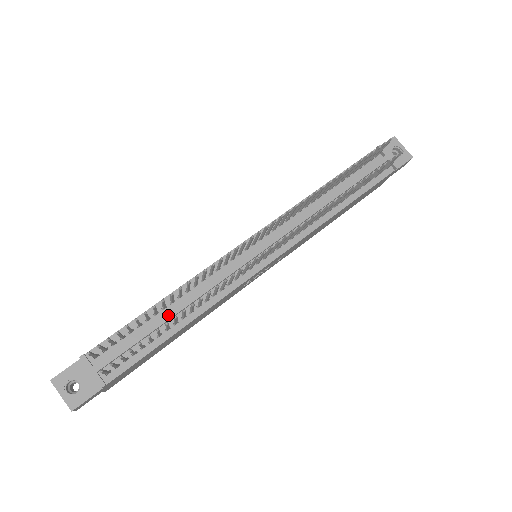
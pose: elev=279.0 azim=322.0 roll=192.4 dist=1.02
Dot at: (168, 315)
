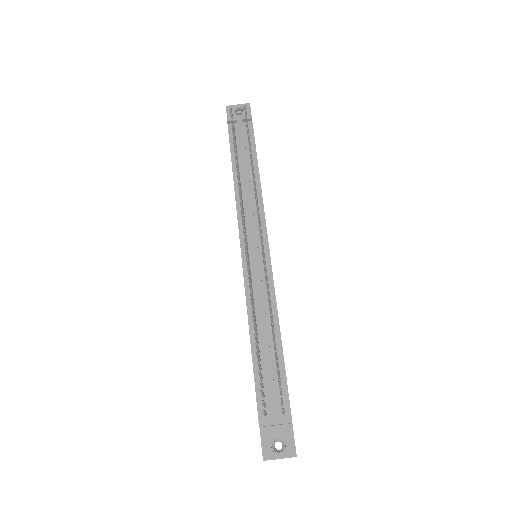
Dot at: (265, 343)
